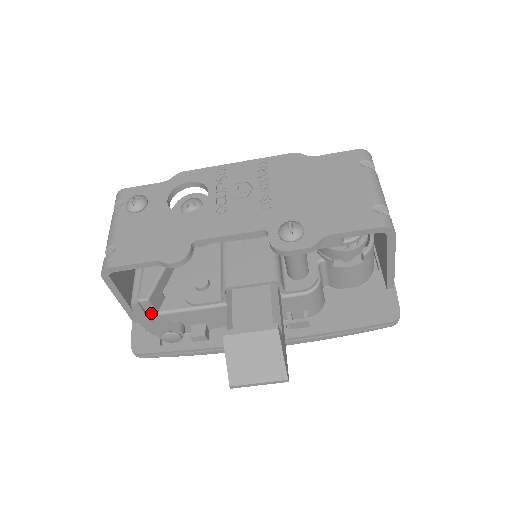
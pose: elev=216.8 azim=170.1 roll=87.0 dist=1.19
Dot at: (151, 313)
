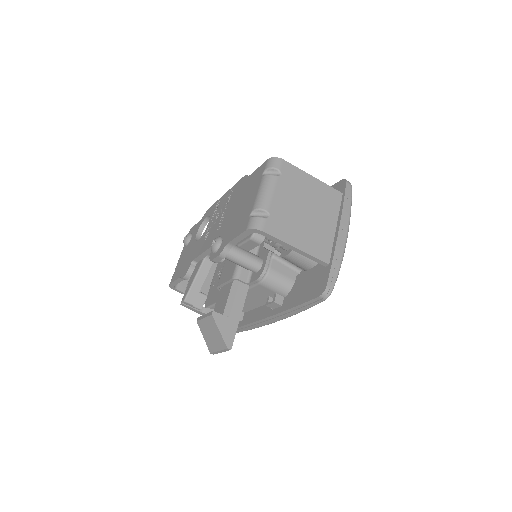
Dot at: (196, 308)
